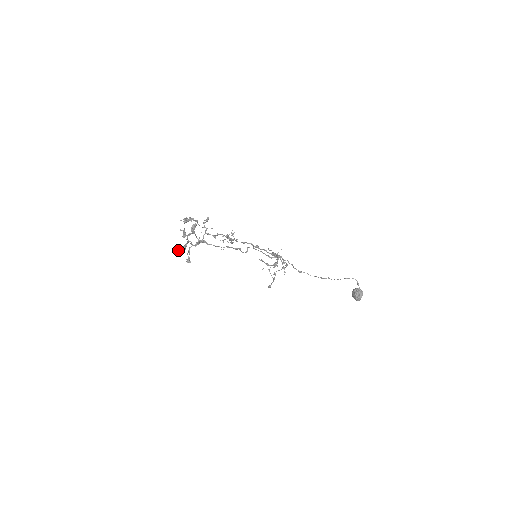
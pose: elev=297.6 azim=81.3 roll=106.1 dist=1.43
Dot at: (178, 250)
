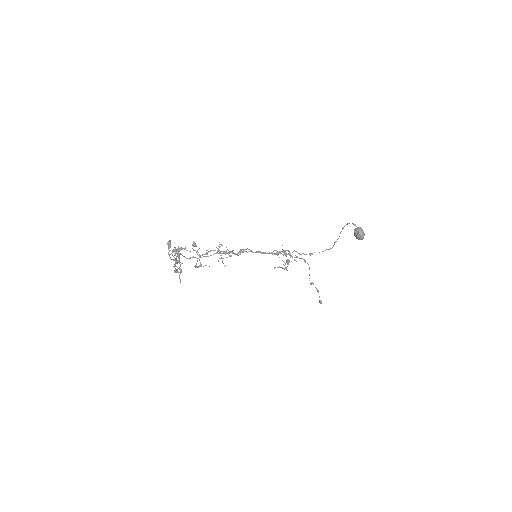
Dot at: (179, 278)
